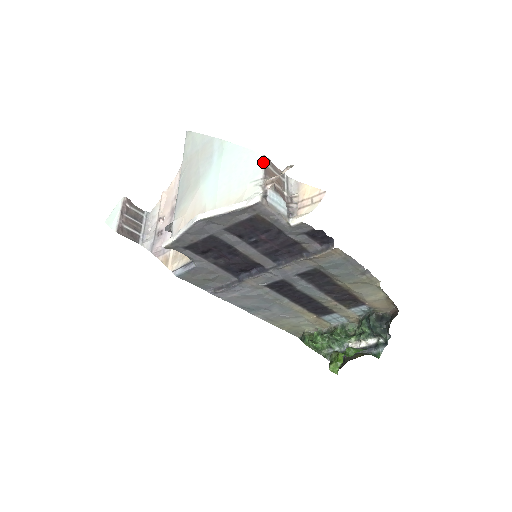
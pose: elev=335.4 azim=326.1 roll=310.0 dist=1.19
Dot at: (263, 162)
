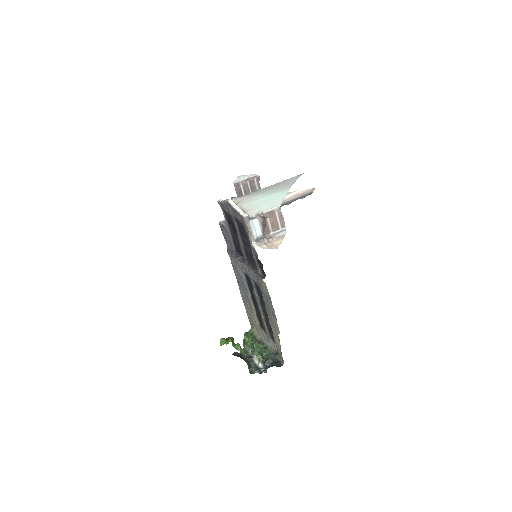
Dot at: (275, 208)
